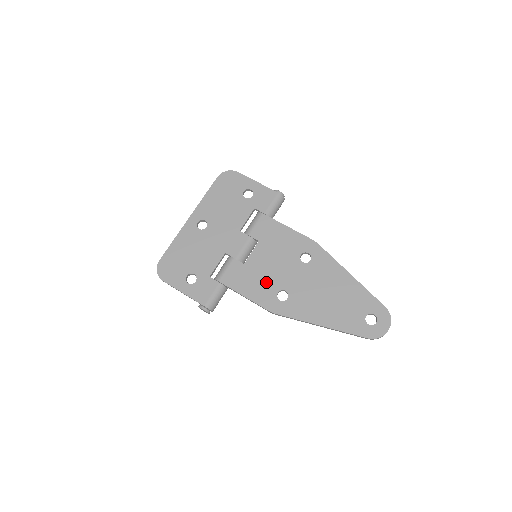
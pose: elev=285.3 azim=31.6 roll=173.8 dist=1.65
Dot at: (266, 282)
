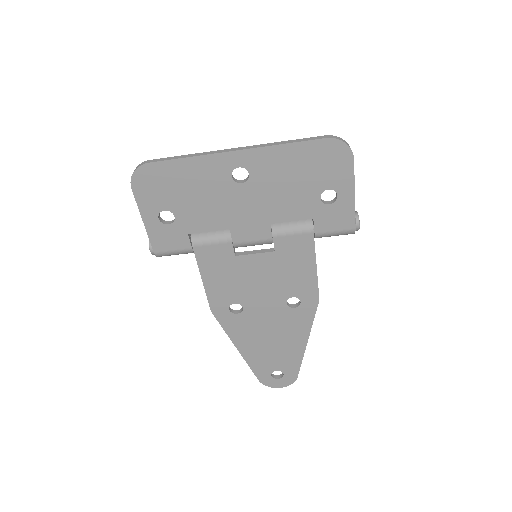
Dot at: (236, 288)
